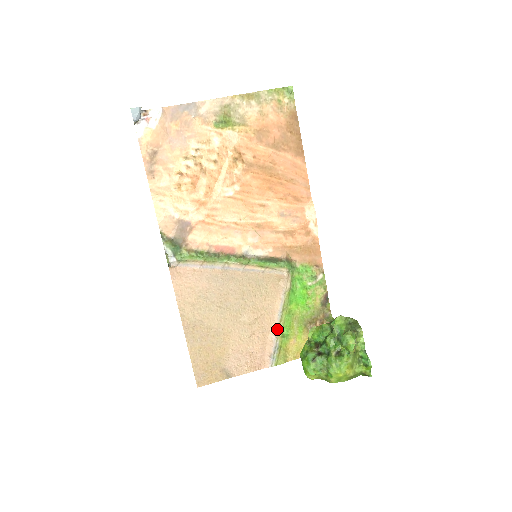
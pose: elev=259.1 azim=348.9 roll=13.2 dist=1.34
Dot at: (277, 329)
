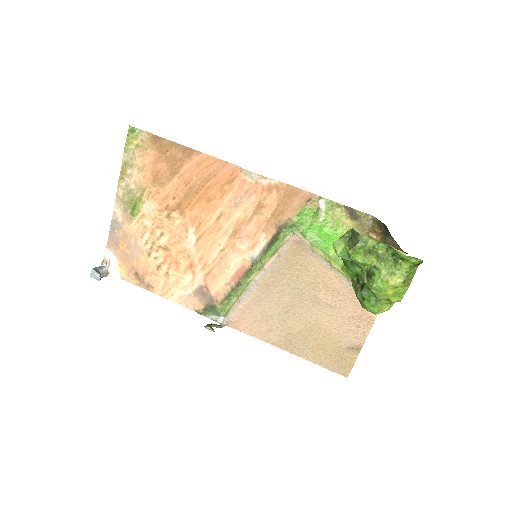
Dot at: (345, 279)
